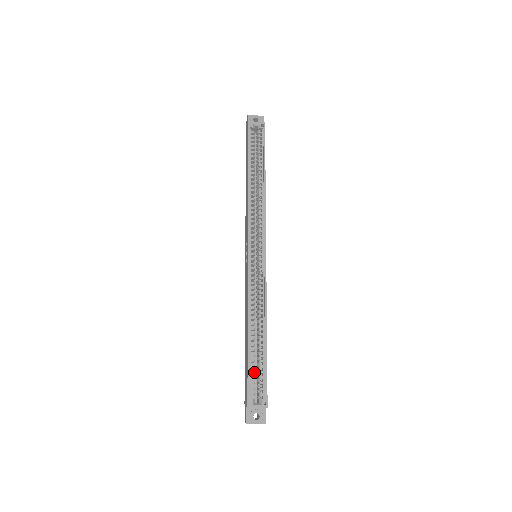
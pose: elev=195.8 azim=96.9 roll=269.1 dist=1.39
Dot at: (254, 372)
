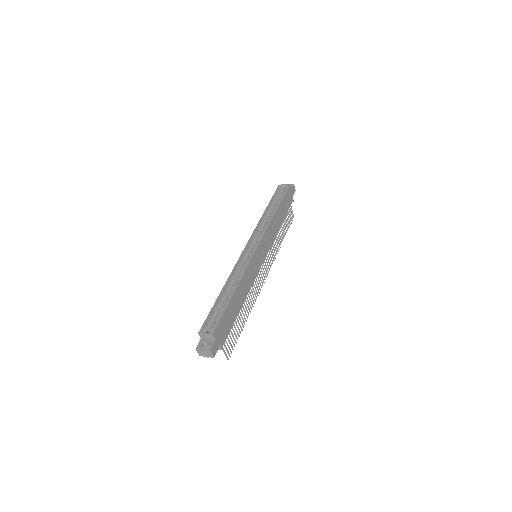
Dot at: (215, 314)
